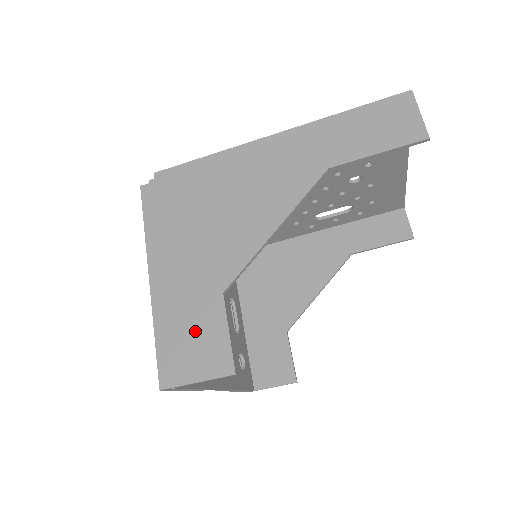
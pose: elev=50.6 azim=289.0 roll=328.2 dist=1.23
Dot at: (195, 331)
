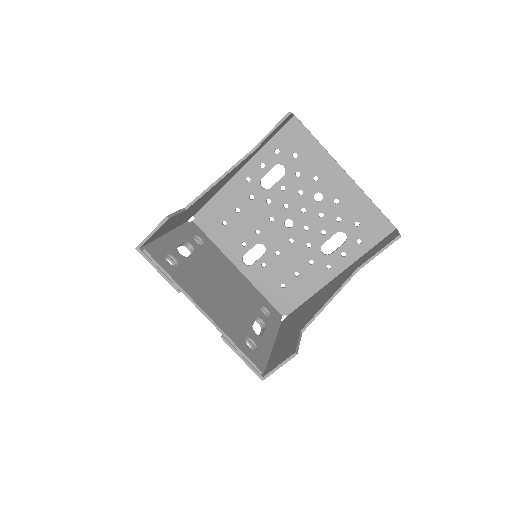
Dot at: occluded
